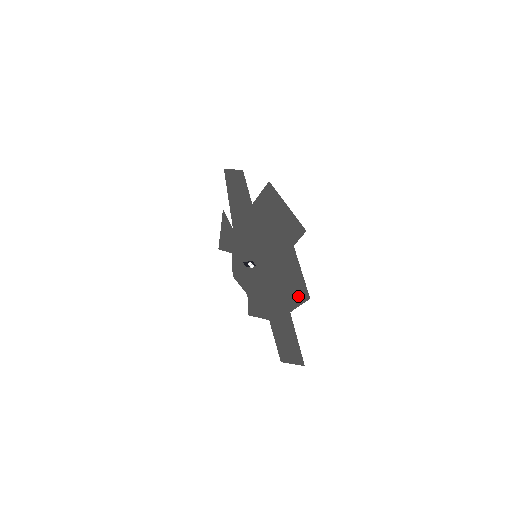
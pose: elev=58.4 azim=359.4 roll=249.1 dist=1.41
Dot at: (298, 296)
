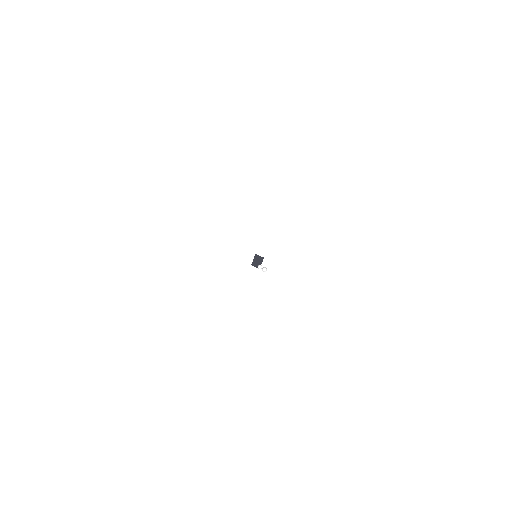
Dot at: occluded
